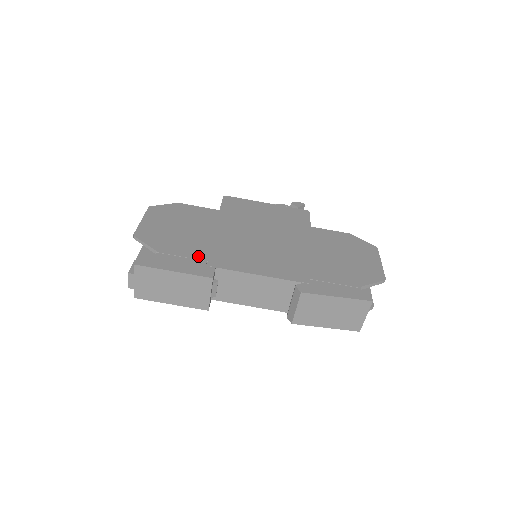
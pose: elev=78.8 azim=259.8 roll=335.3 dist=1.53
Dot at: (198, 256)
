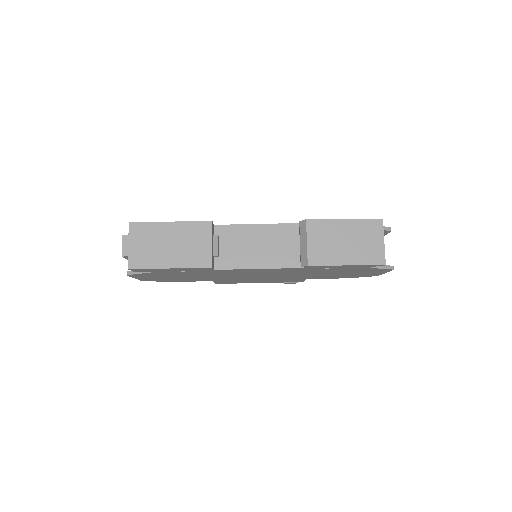
Dot at: occluded
